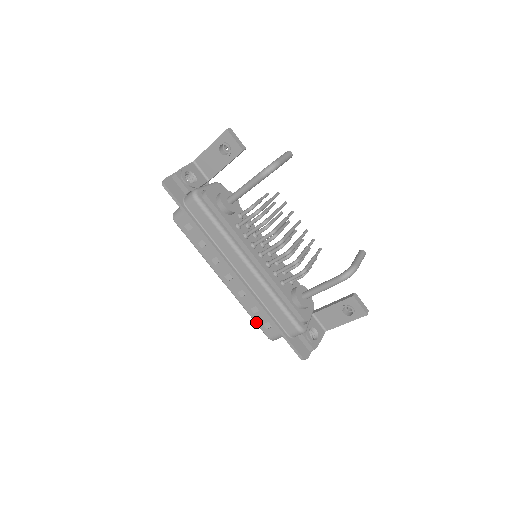
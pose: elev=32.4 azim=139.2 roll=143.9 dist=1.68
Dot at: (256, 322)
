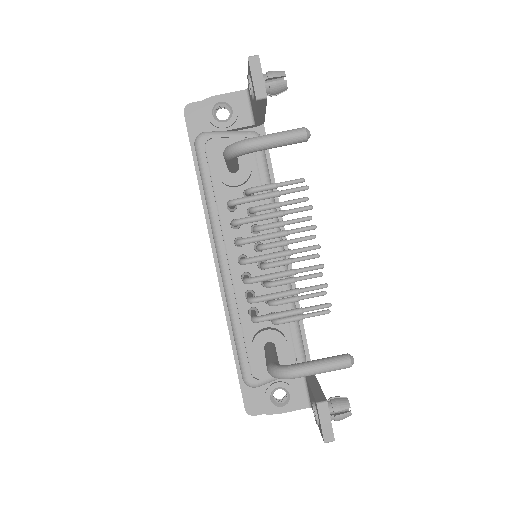
Dot at: occluded
